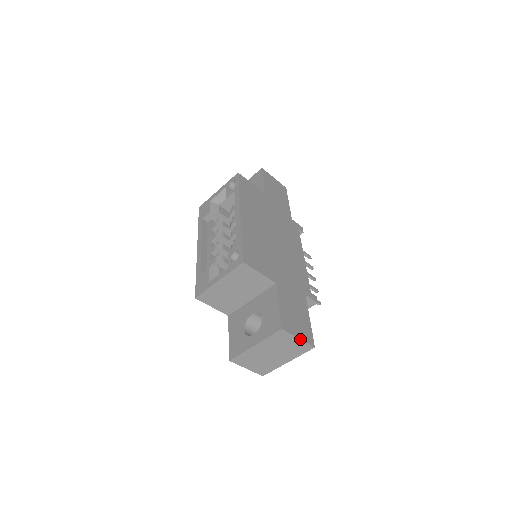
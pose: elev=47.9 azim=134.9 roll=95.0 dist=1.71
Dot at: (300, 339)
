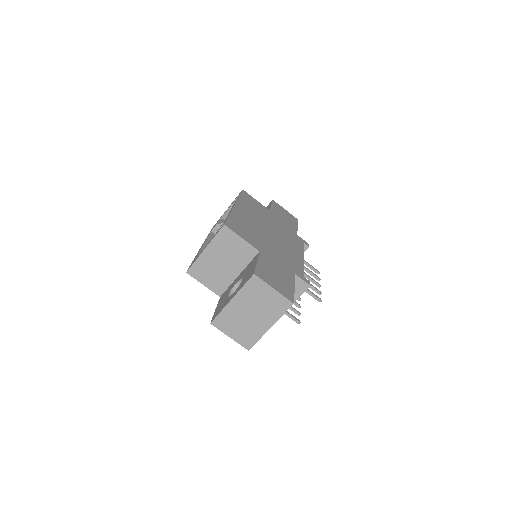
Dot at: (276, 290)
